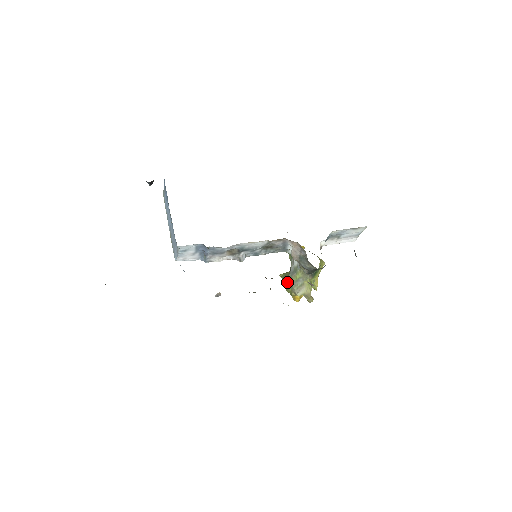
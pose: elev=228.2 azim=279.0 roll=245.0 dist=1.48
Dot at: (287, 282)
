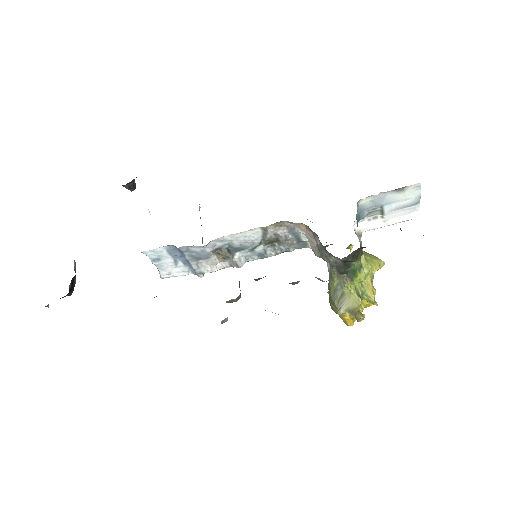
Dot at: (329, 297)
